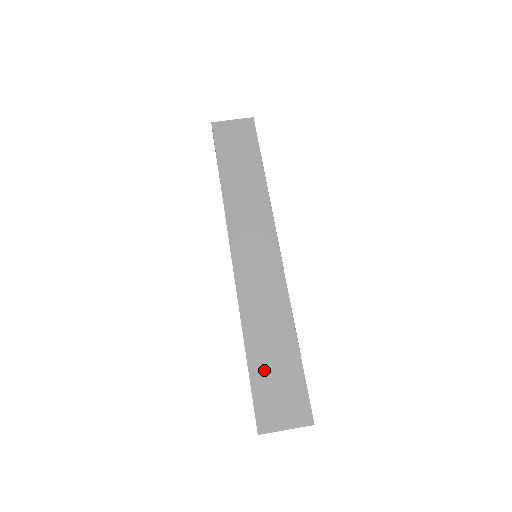
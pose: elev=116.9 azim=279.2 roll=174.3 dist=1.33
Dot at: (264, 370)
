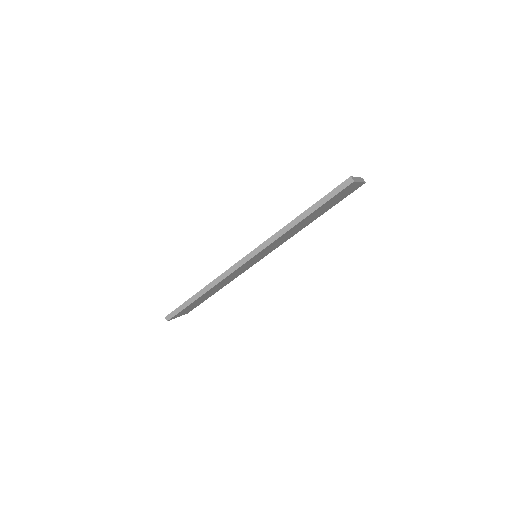
Dot at: occluded
